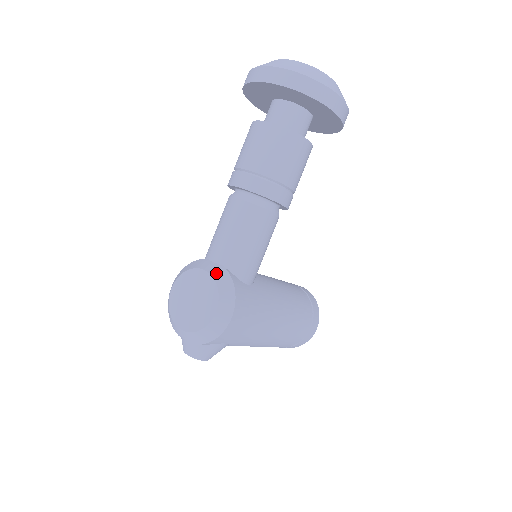
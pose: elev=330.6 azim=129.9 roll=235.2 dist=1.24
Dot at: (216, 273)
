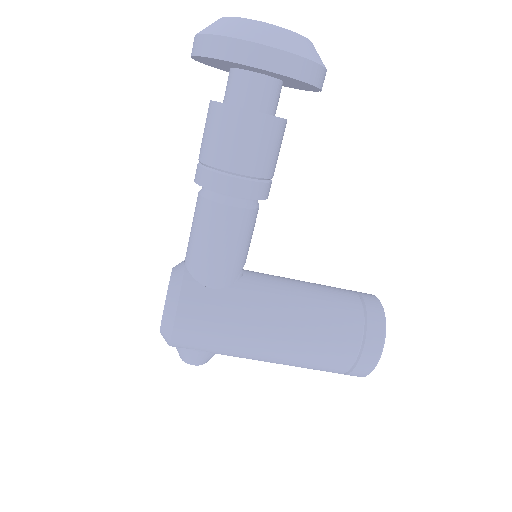
Dot at: (175, 273)
